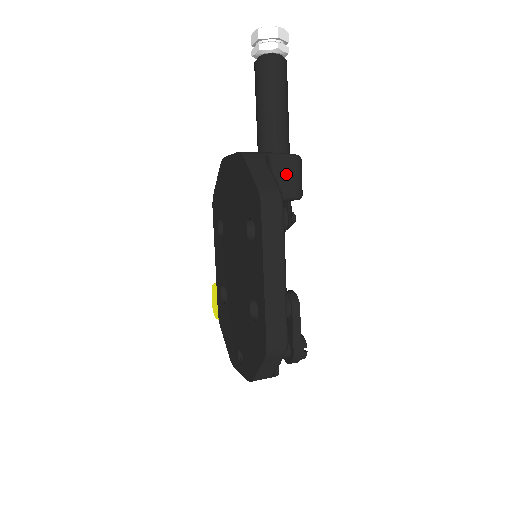
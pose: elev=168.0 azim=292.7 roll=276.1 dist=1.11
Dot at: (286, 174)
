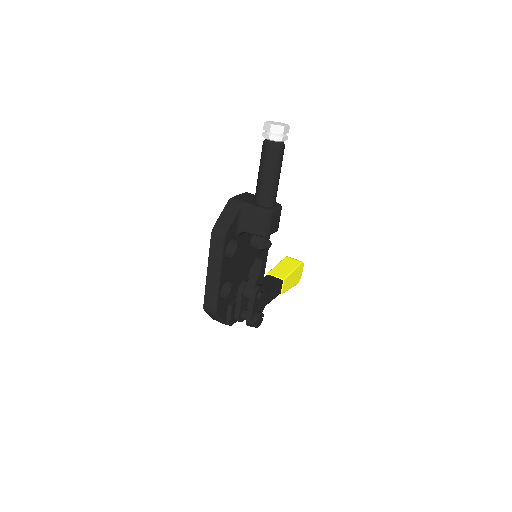
Dot at: (254, 219)
